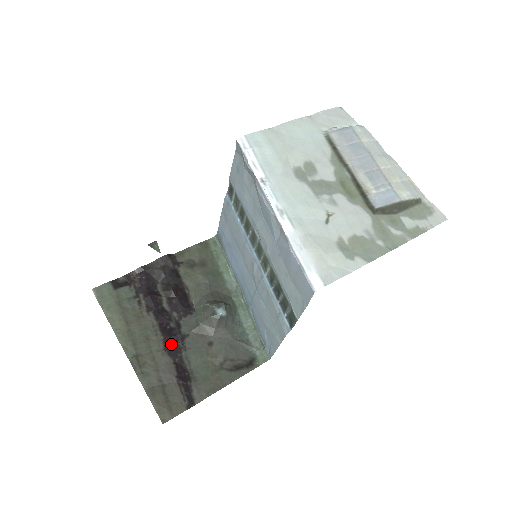
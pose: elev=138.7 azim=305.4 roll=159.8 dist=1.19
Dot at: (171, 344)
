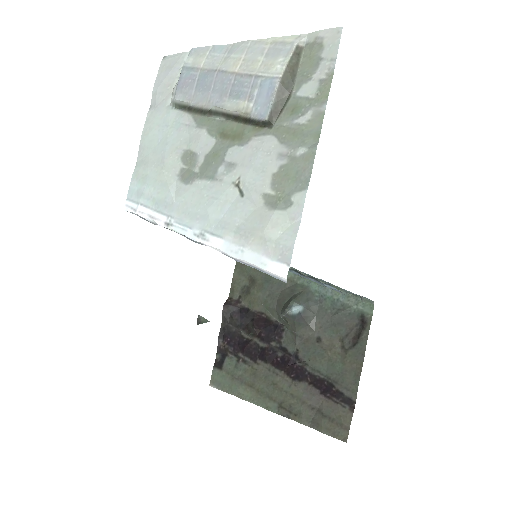
Dot at: (293, 371)
